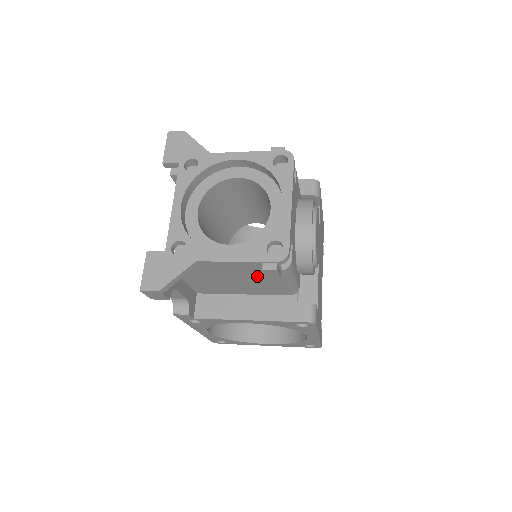
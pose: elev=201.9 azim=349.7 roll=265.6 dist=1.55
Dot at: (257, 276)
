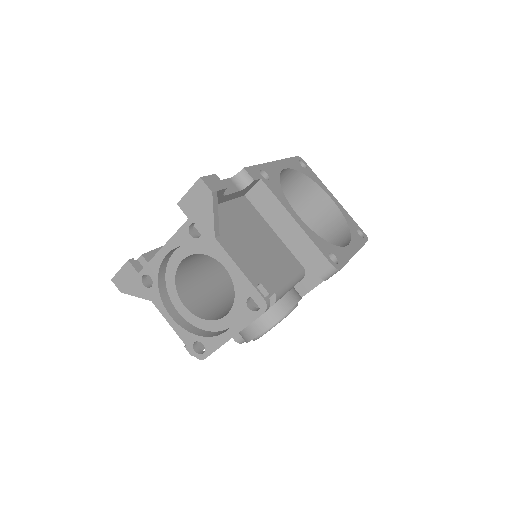
Dot at: occluded
